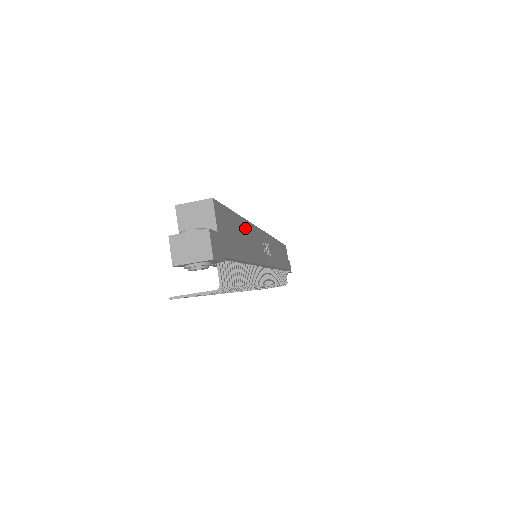
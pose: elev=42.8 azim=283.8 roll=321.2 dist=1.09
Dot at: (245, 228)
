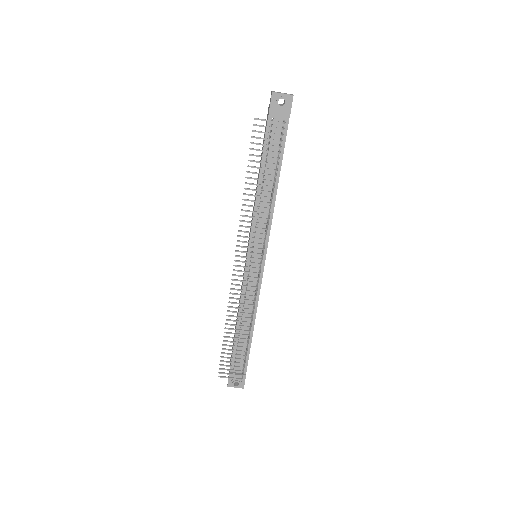
Dot at: occluded
